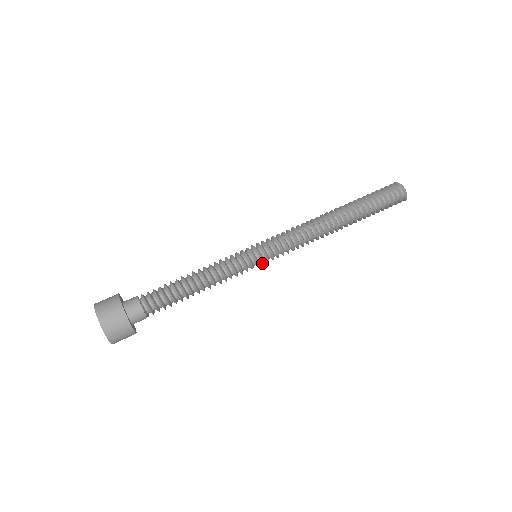
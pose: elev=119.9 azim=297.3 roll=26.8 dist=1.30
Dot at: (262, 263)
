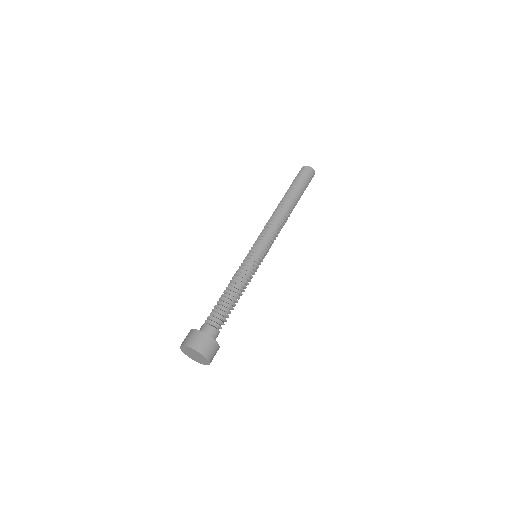
Dot at: (261, 254)
